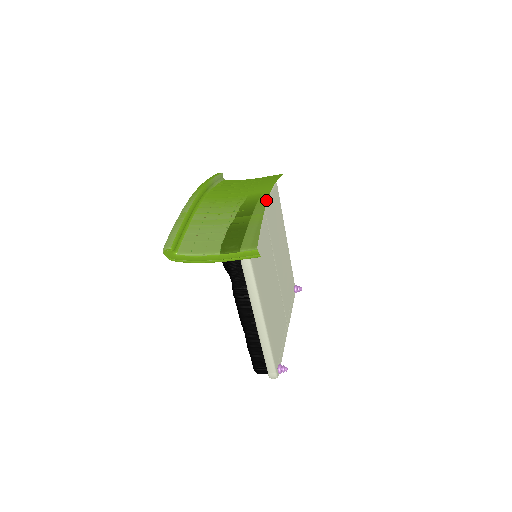
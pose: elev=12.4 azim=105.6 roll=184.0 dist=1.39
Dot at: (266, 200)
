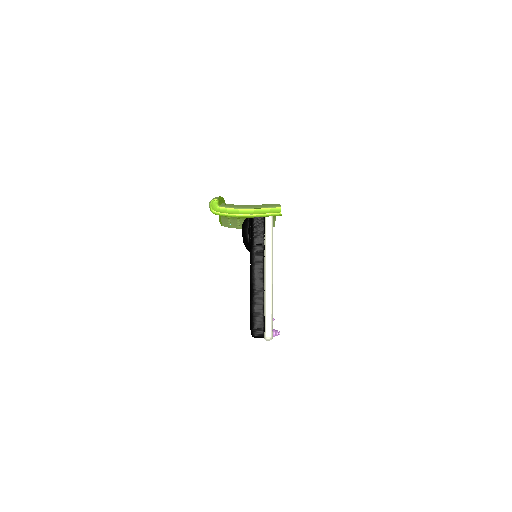
Dot at: occluded
